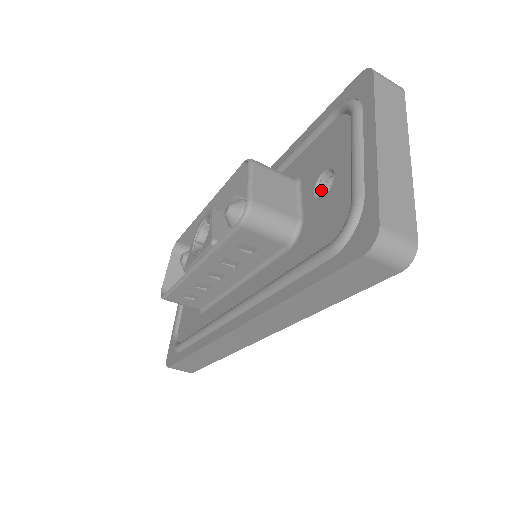
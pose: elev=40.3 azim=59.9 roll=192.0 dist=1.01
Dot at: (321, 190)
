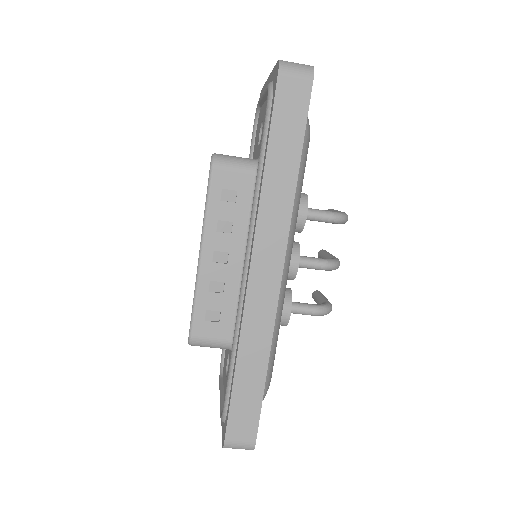
Dot at: occluded
